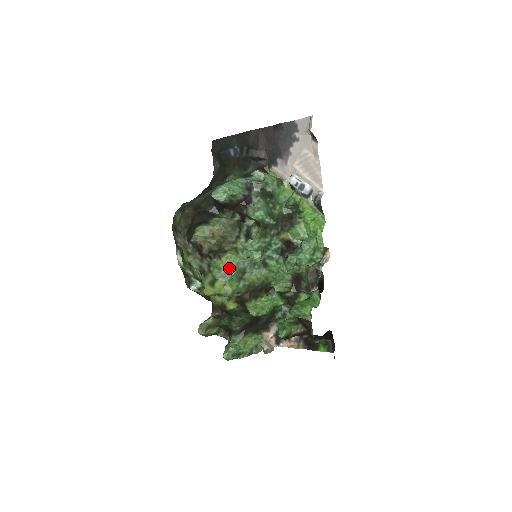
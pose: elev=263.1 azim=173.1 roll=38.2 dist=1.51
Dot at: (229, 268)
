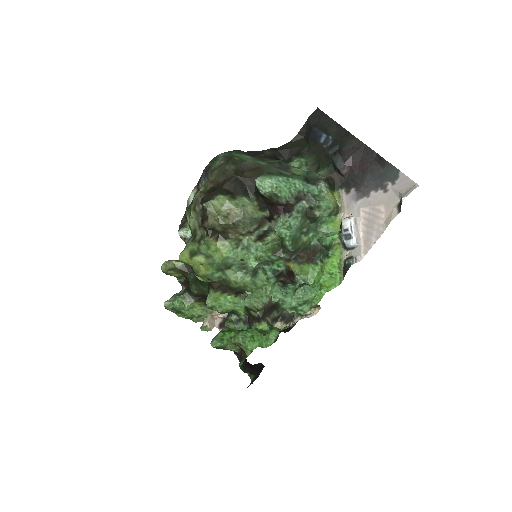
Dot at: (218, 254)
